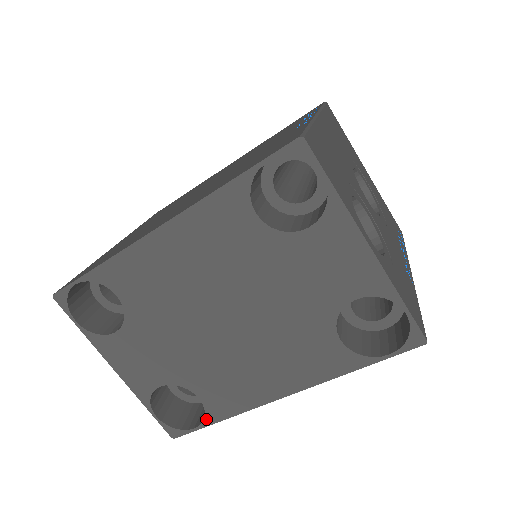
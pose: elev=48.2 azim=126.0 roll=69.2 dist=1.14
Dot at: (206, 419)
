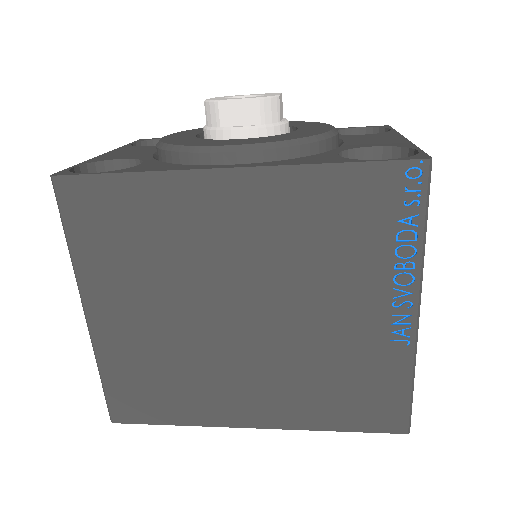
Dot at: occluded
